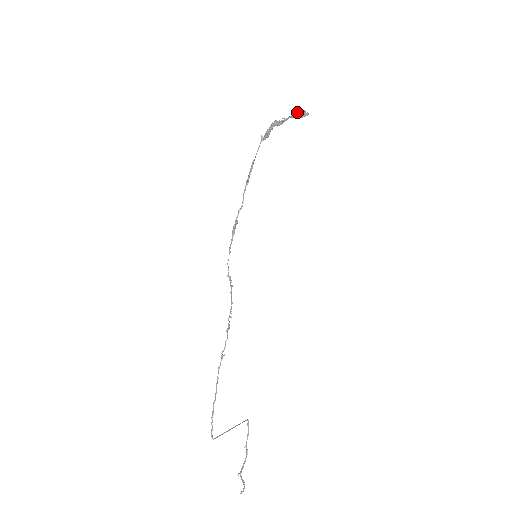
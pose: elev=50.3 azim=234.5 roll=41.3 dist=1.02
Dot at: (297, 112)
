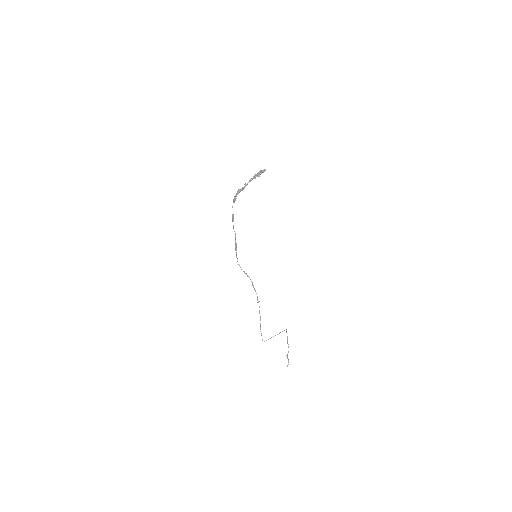
Dot at: (254, 176)
